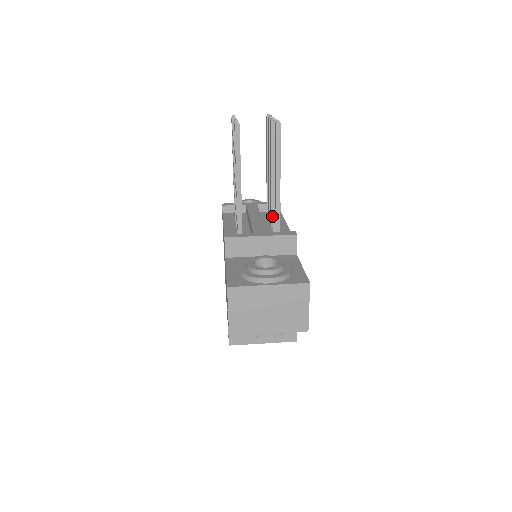
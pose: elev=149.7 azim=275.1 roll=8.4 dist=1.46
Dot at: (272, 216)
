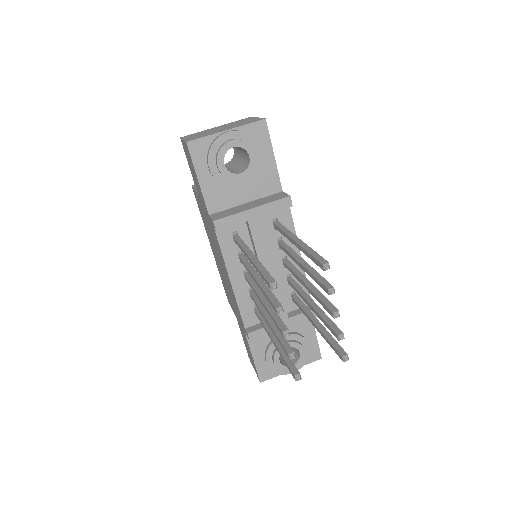
Dot at: (288, 268)
